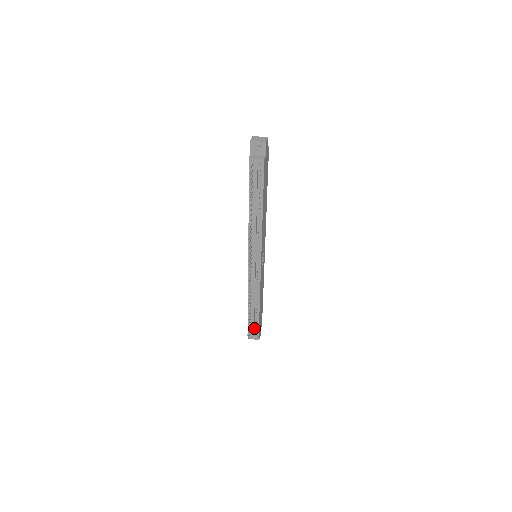
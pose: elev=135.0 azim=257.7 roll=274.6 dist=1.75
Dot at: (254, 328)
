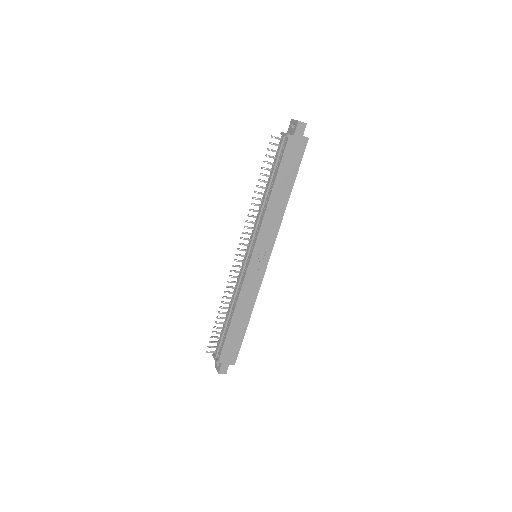
Dot at: (220, 348)
